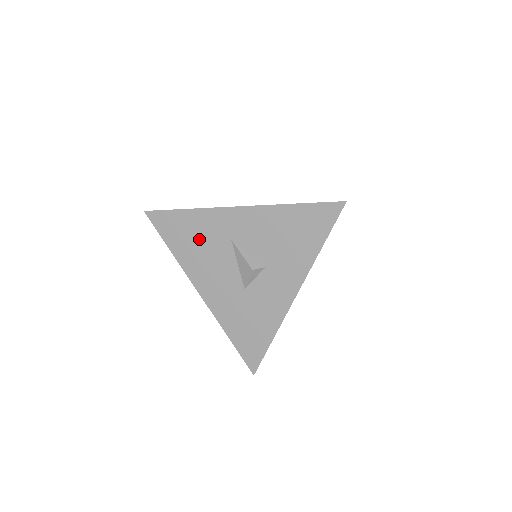
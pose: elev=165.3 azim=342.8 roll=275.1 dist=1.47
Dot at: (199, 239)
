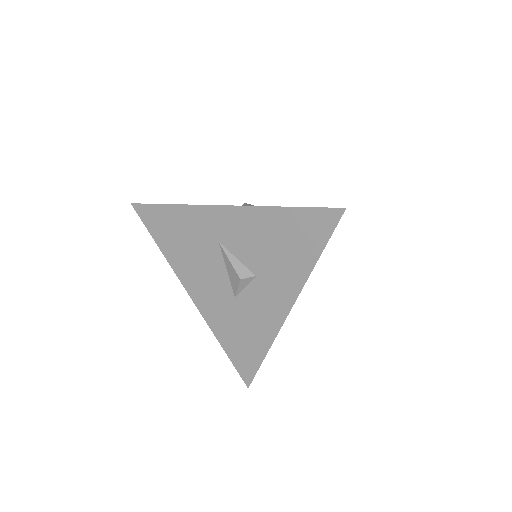
Dot at: (186, 238)
